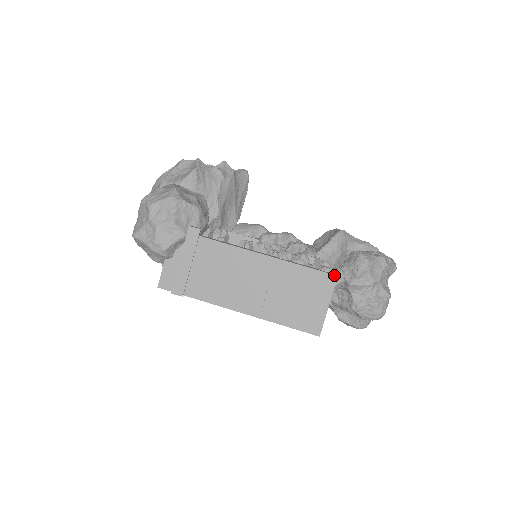
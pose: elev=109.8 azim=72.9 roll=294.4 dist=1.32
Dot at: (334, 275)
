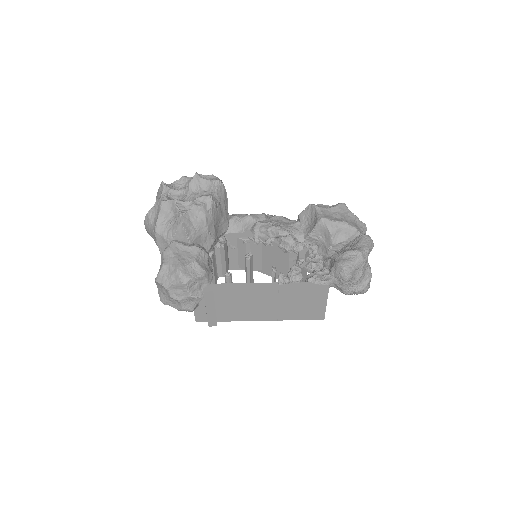
Dot at: (326, 289)
